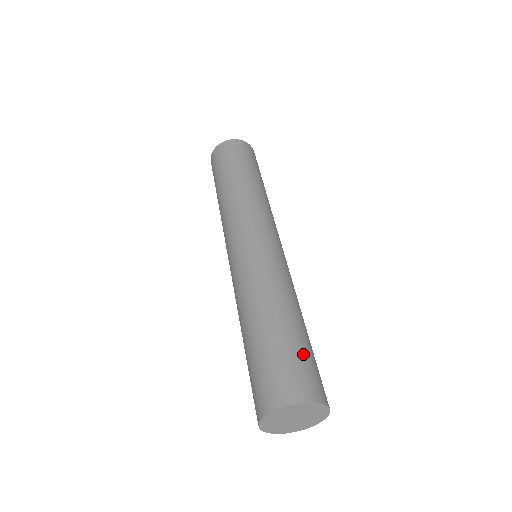
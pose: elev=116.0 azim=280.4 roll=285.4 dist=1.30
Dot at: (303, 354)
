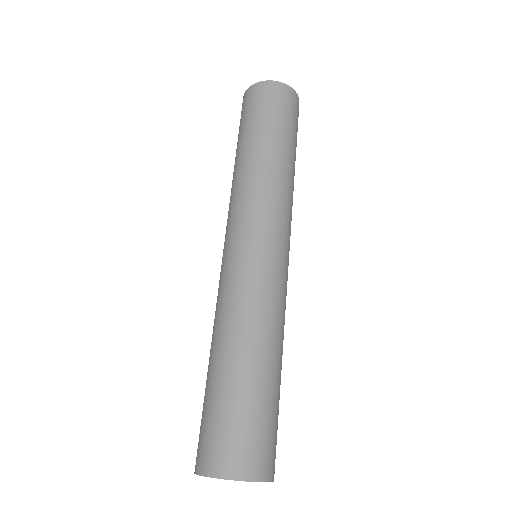
Dot at: (260, 417)
